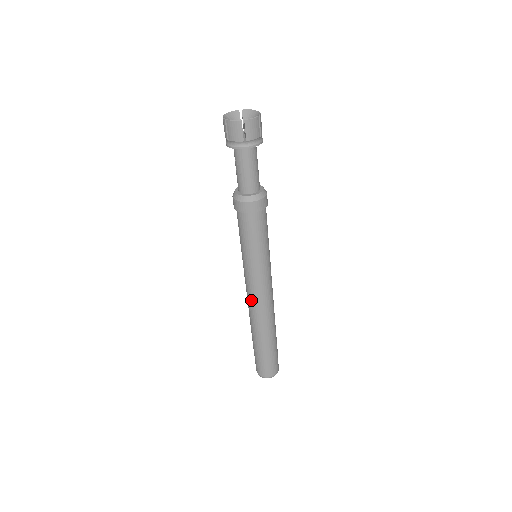
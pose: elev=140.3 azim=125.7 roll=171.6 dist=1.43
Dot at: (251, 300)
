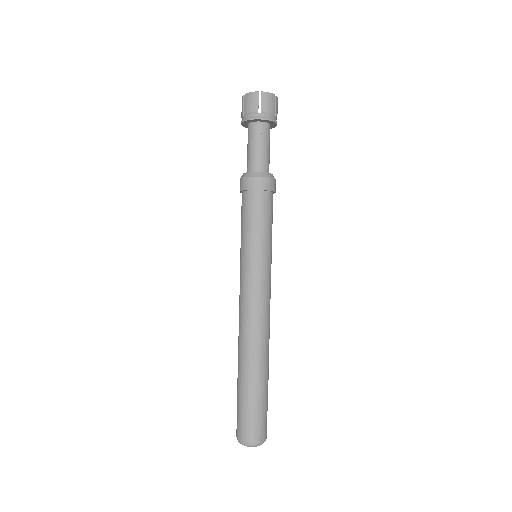
Dot at: (258, 311)
